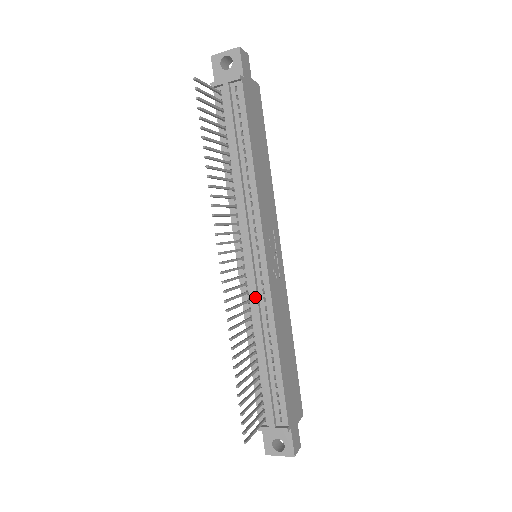
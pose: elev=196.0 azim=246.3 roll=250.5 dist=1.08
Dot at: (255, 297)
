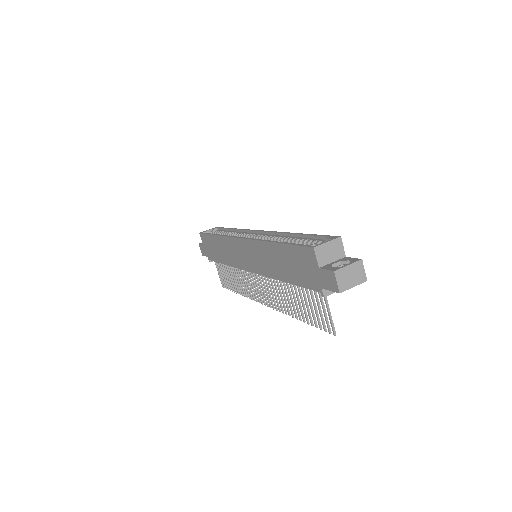
Dot at: occluded
